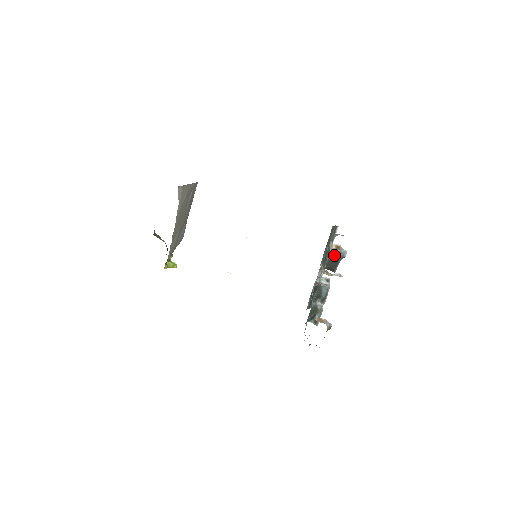
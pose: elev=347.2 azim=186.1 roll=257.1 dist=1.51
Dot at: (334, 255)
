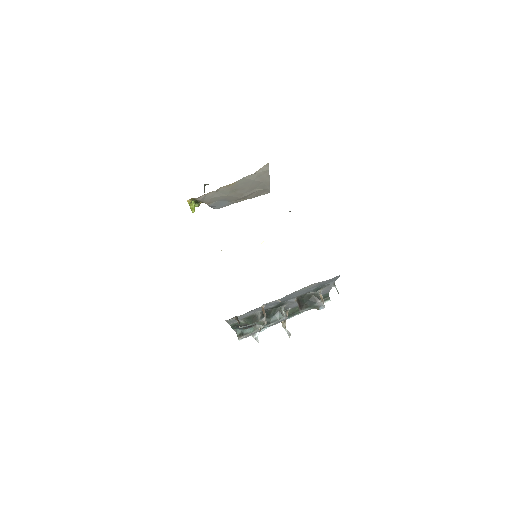
Dot at: (316, 297)
